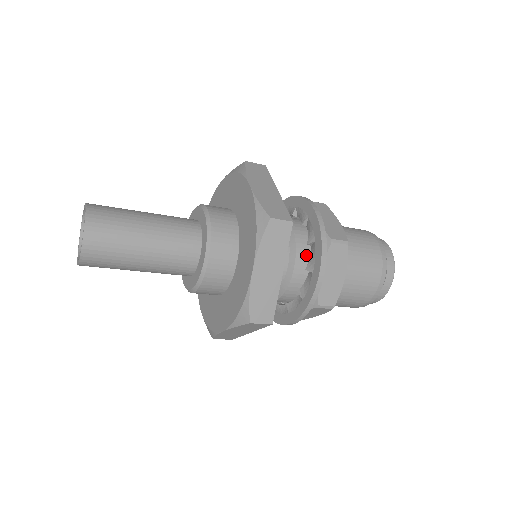
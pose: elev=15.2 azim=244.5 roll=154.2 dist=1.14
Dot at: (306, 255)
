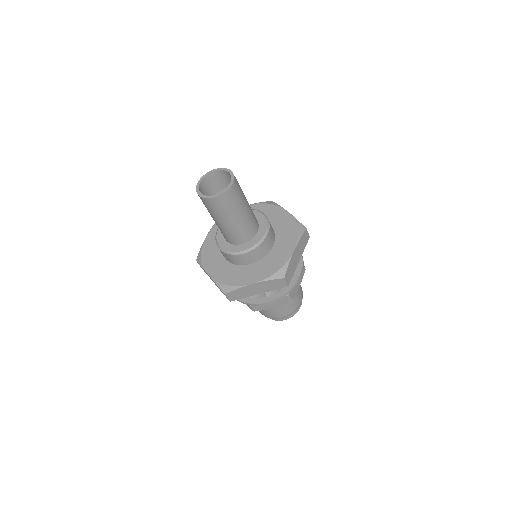
Dot at: occluded
